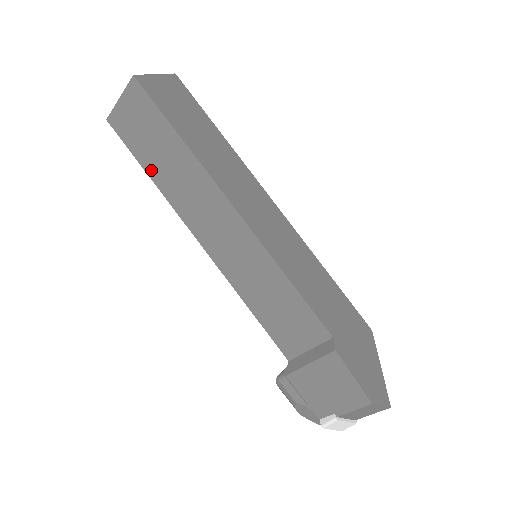
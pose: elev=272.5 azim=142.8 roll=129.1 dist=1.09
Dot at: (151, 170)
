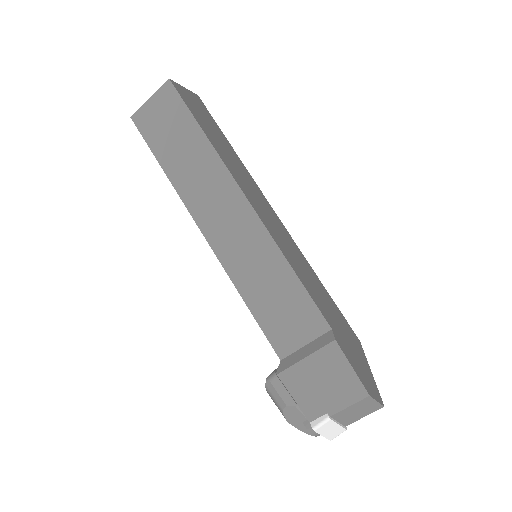
Dot at: (167, 164)
